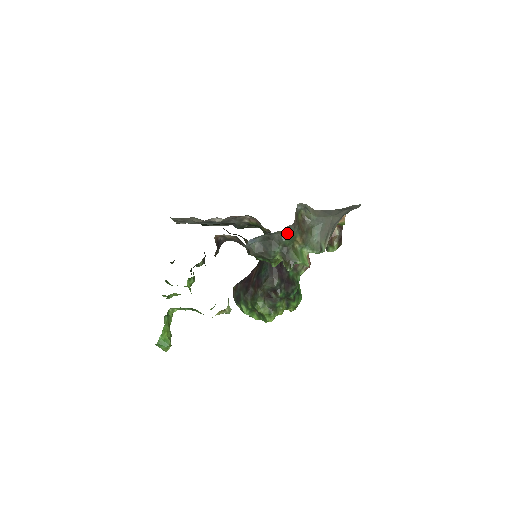
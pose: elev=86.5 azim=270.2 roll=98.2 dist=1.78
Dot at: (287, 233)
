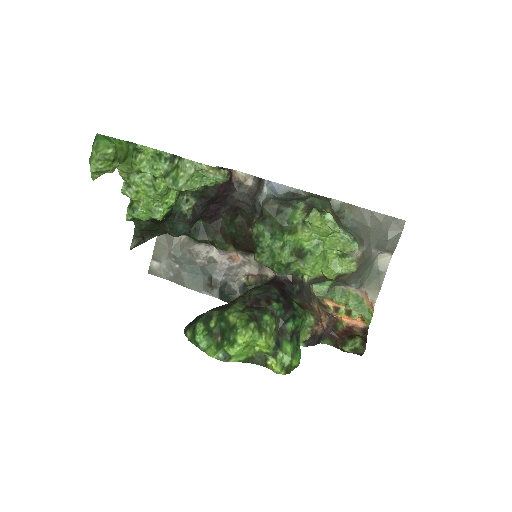
Dot at: (317, 197)
